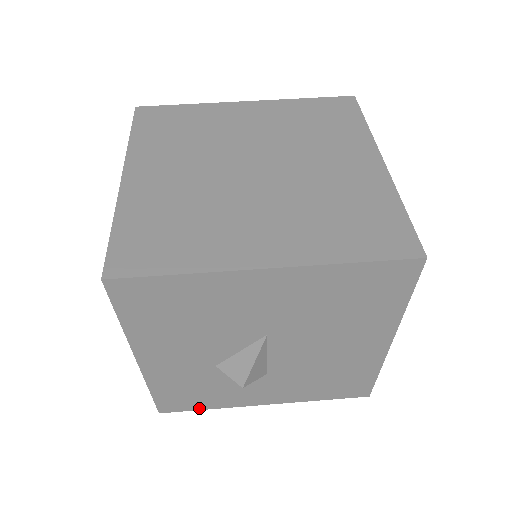
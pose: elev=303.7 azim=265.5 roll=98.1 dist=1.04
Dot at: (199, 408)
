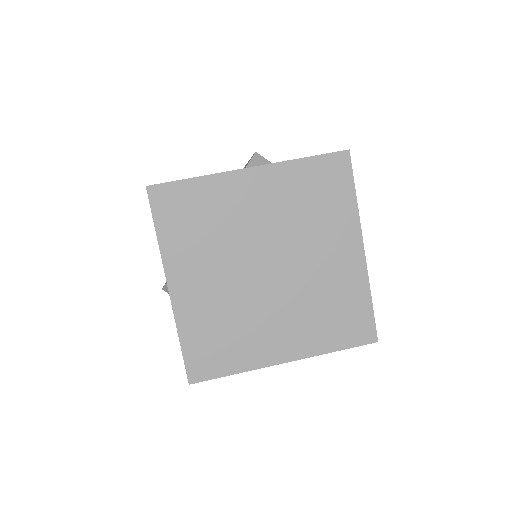
Dot at: occluded
